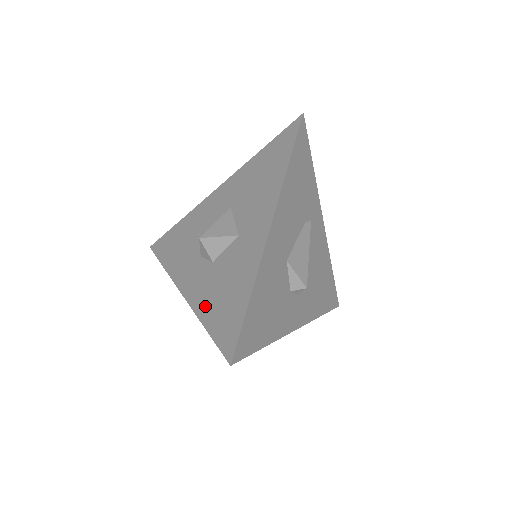
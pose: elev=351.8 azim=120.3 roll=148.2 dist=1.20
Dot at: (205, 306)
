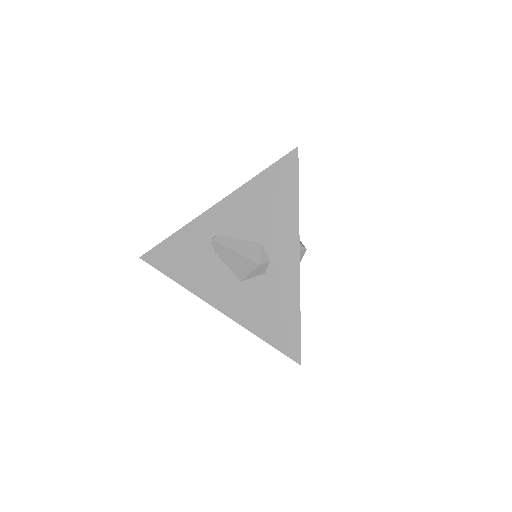
Dot at: occluded
